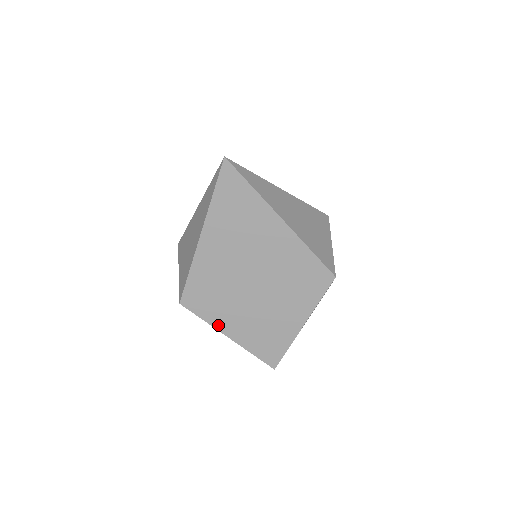
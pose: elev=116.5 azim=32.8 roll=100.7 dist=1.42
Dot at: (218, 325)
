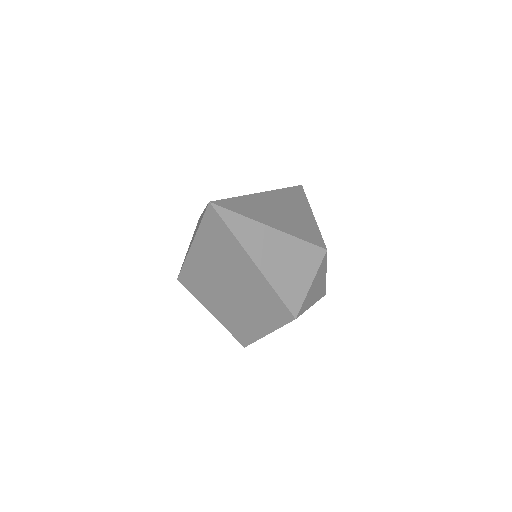
Dot at: (205, 304)
